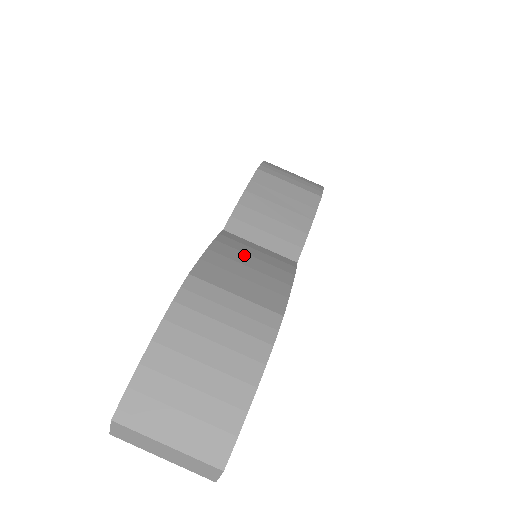
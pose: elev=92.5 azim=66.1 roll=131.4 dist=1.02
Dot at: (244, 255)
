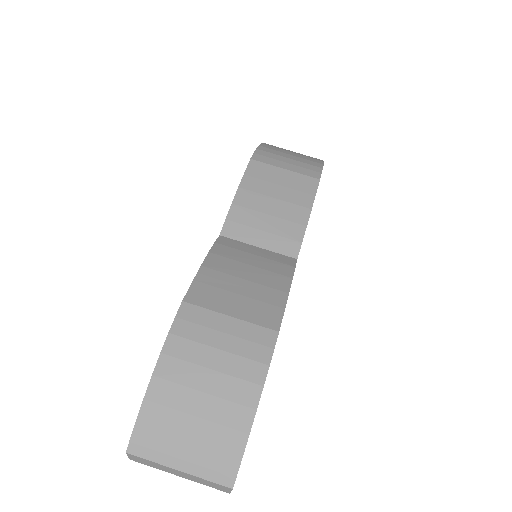
Dot at: (239, 265)
